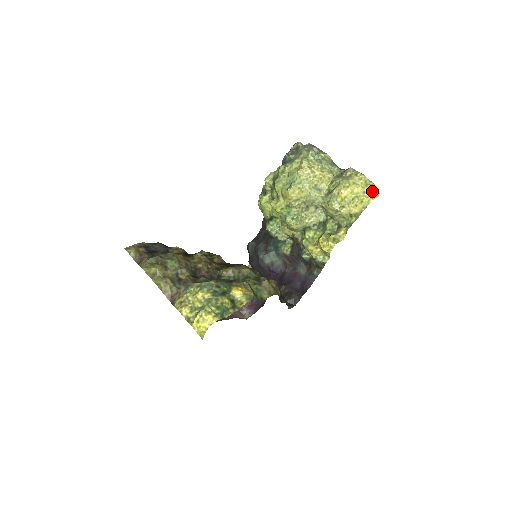
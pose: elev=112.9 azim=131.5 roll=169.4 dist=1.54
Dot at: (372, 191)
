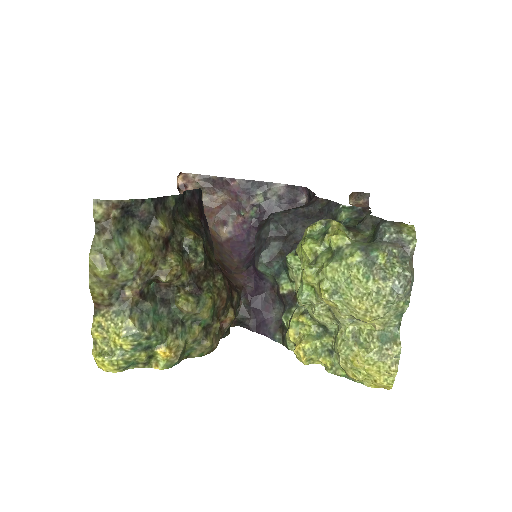
Dot at: (383, 386)
